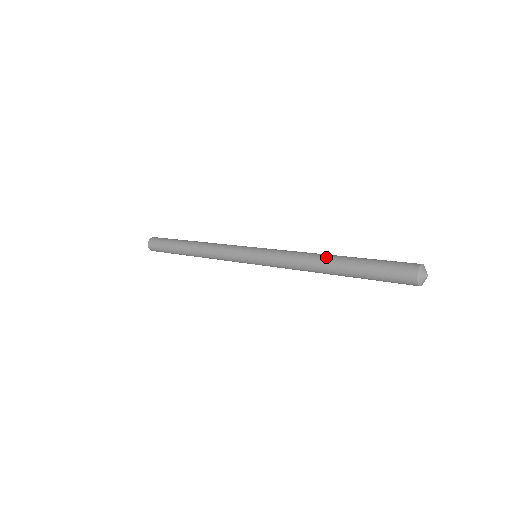
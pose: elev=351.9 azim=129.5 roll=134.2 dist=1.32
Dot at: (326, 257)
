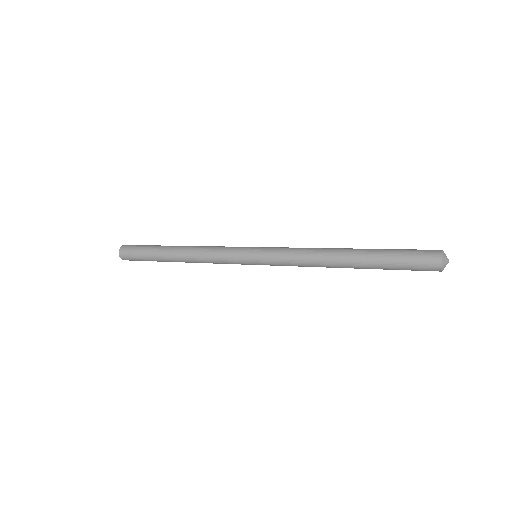
Dot at: (339, 256)
